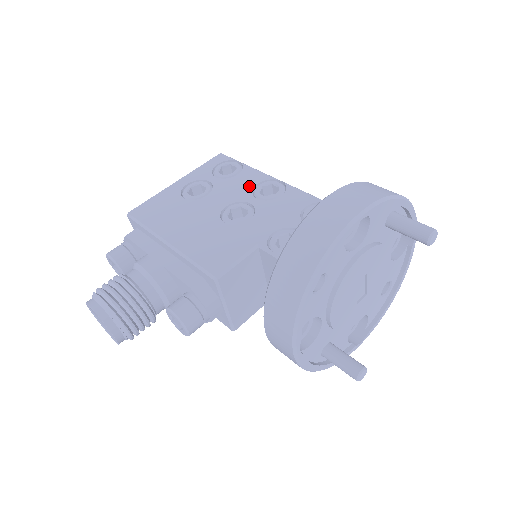
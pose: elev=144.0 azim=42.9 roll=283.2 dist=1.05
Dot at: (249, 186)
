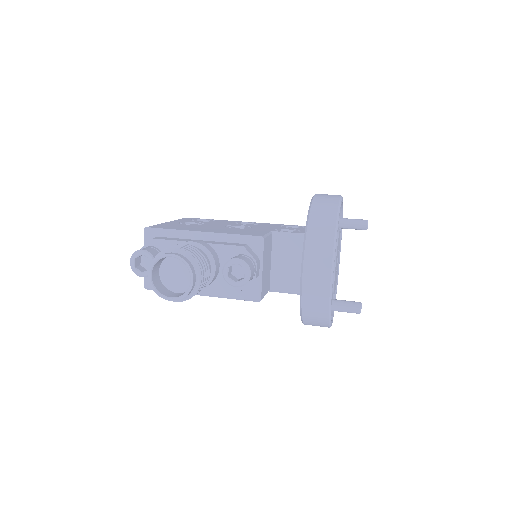
Dot at: (230, 222)
